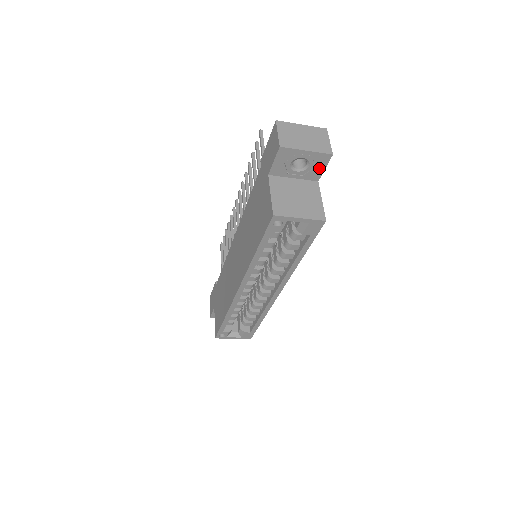
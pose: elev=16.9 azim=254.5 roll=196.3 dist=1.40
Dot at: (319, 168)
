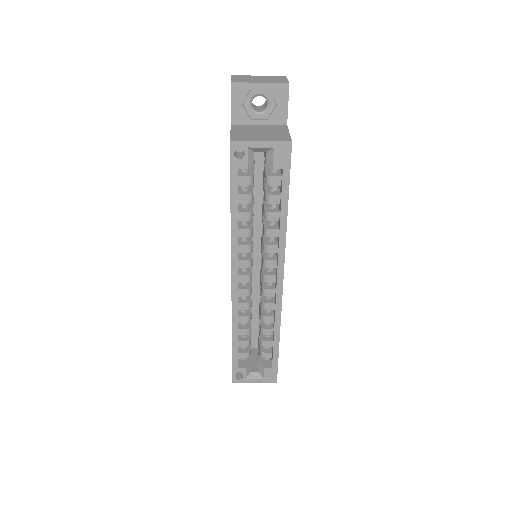
Dot at: (281, 106)
